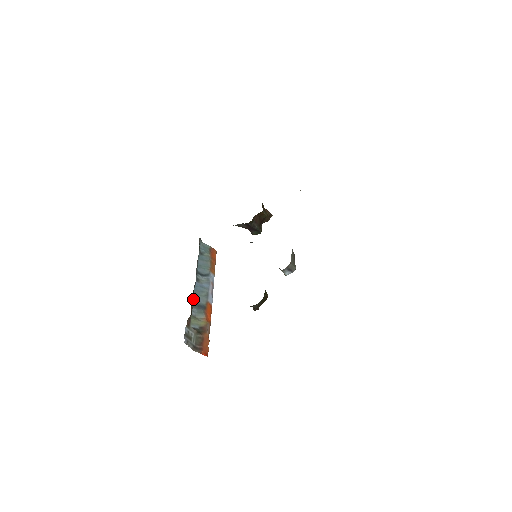
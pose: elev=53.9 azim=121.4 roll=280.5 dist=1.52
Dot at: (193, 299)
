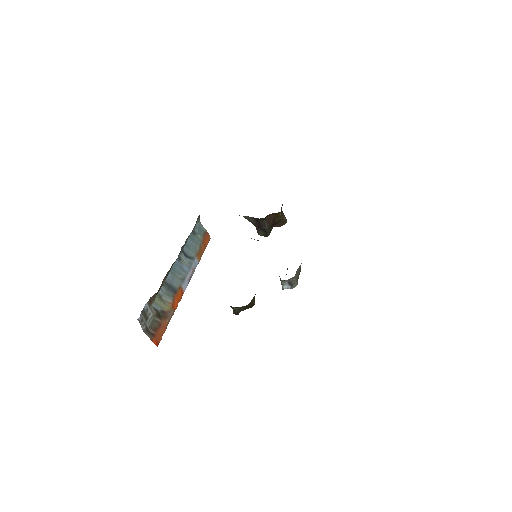
Dot at: occluded
